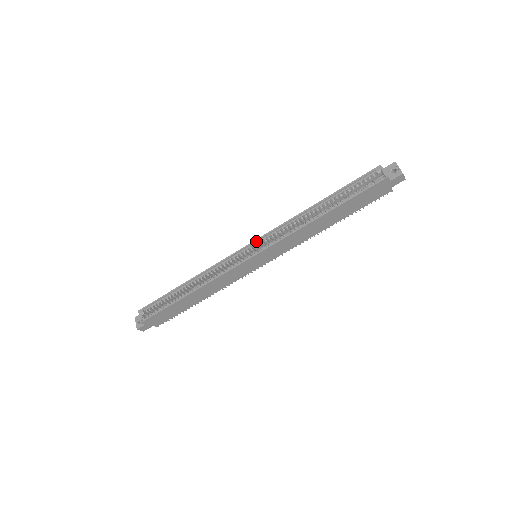
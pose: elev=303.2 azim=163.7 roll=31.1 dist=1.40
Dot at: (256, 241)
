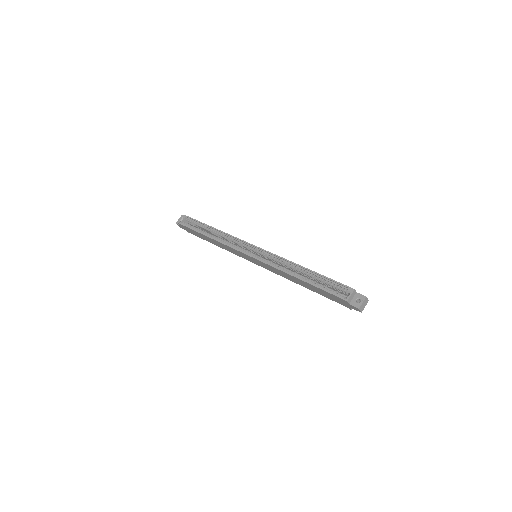
Dot at: (261, 249)
